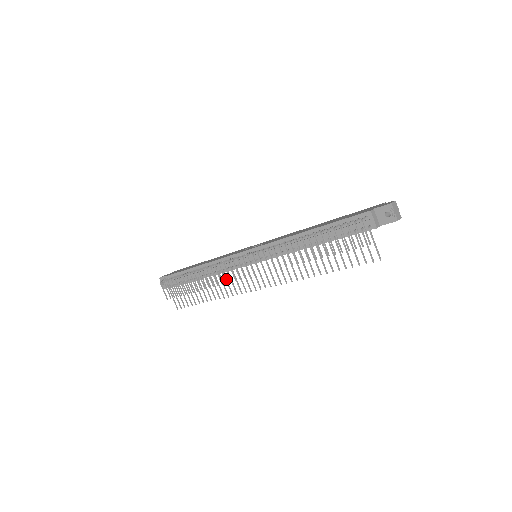
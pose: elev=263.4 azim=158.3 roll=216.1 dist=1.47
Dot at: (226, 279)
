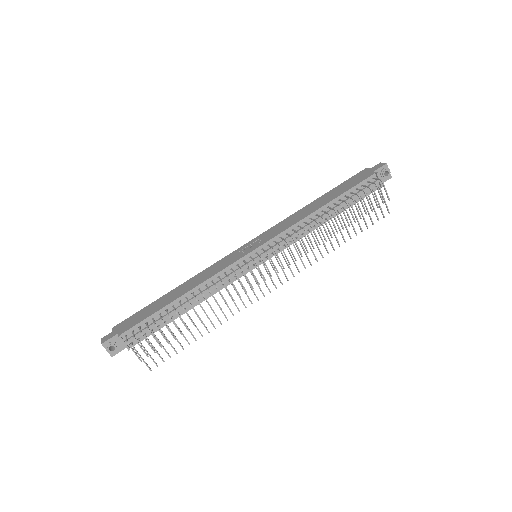
Dot at: occluded
